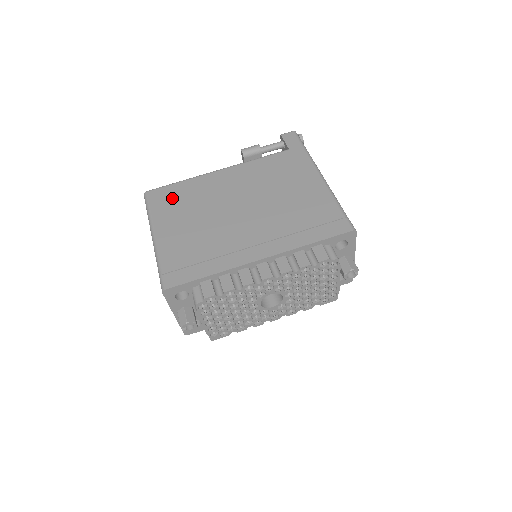
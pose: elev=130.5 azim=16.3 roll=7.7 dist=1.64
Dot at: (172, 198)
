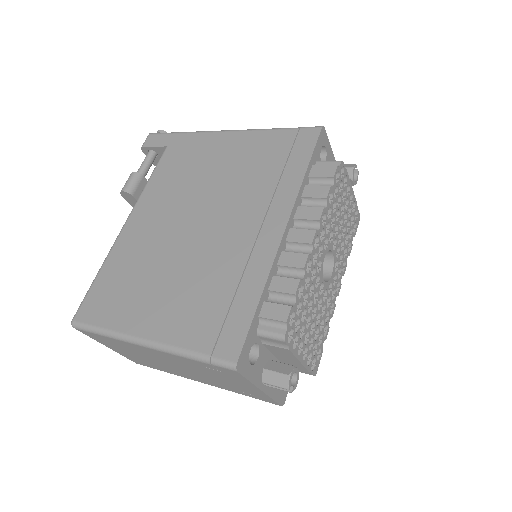
Dot at: (111, 293)
